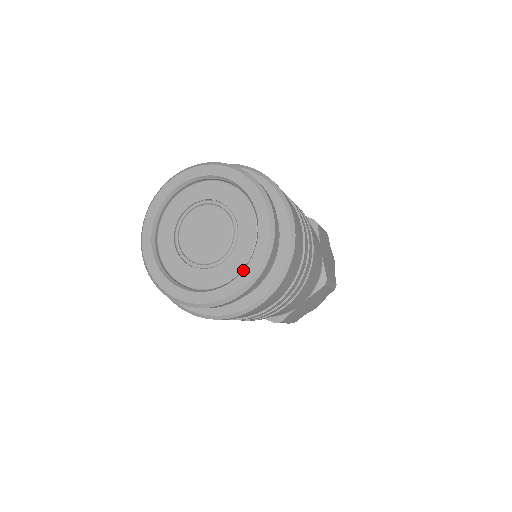
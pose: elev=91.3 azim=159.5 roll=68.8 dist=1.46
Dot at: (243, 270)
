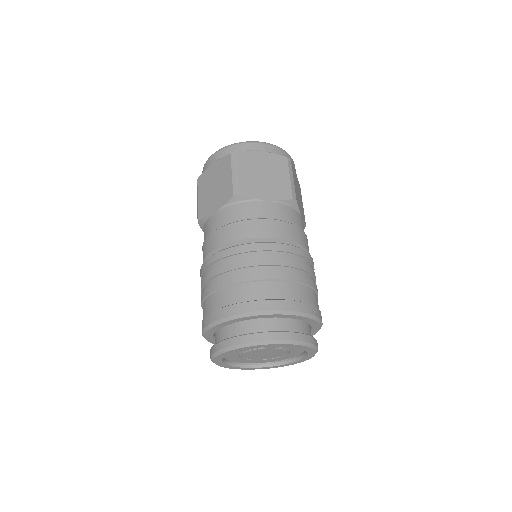
Dot at: (261, 368)
